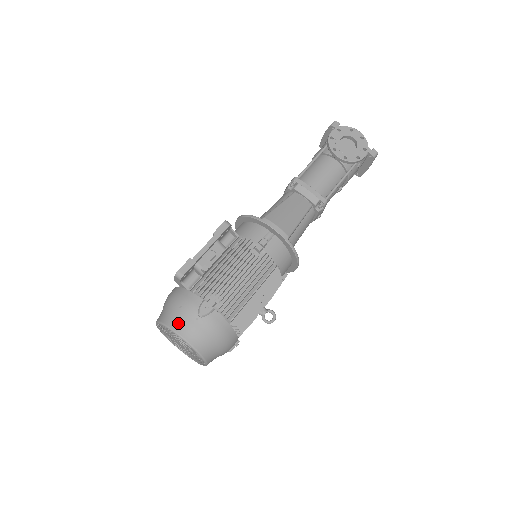
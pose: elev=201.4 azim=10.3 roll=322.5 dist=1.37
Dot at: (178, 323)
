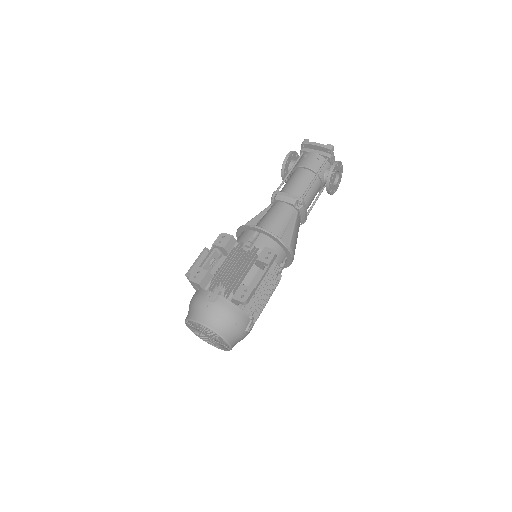
Dot at: (231, 336)
